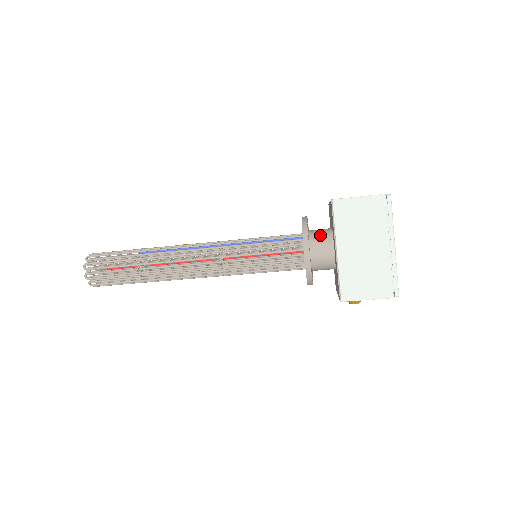
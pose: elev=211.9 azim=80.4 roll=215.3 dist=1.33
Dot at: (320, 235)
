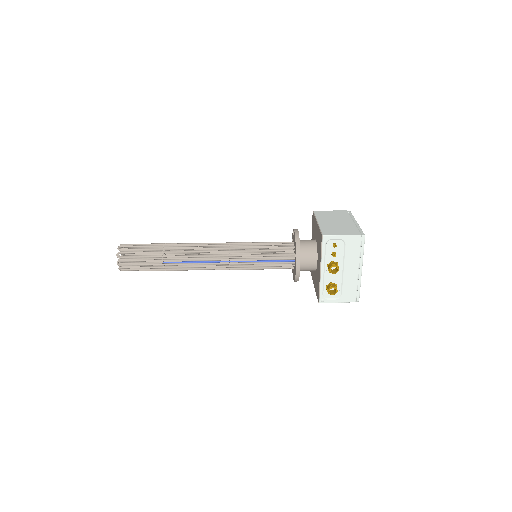
Dot at: occluded
